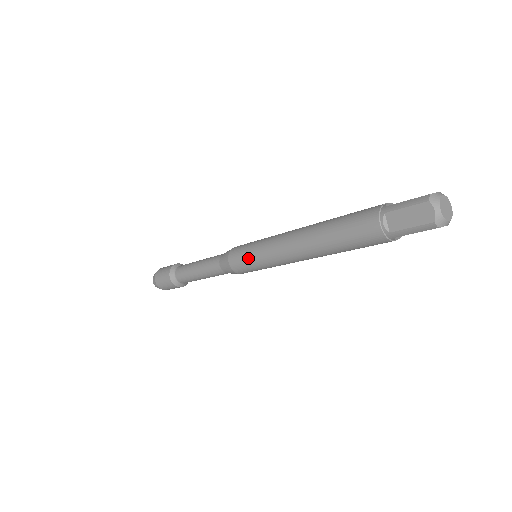
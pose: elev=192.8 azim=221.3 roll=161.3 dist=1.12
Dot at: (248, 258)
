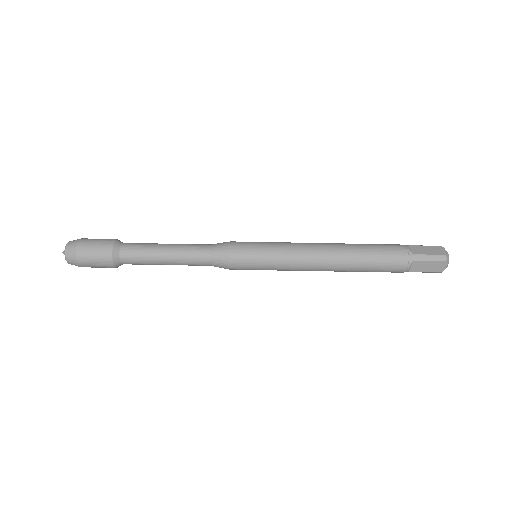
Dot at: (260, 245)
